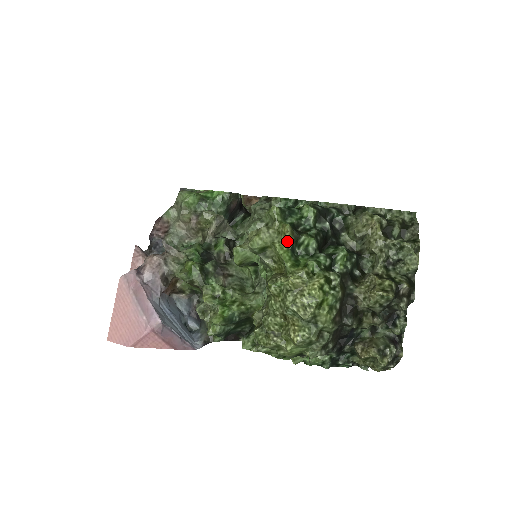
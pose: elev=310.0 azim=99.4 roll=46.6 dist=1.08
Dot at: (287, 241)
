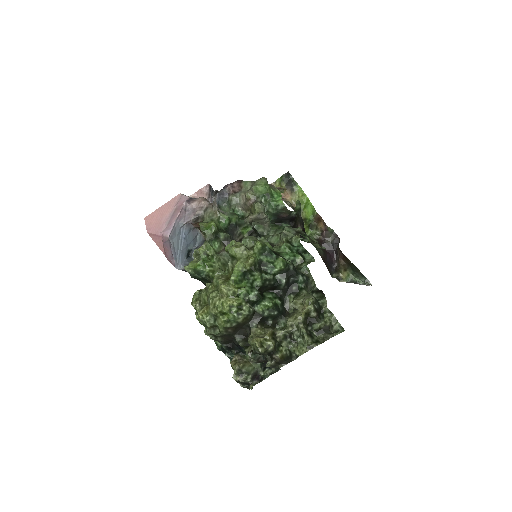
Dot at: (245, 266)
